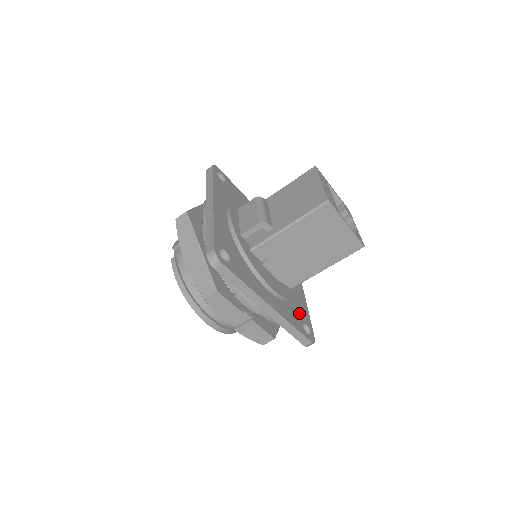
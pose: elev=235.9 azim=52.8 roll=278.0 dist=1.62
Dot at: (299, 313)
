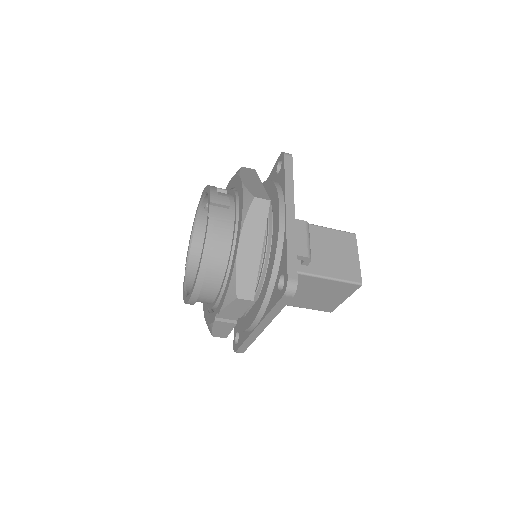
Dot at: occluded
